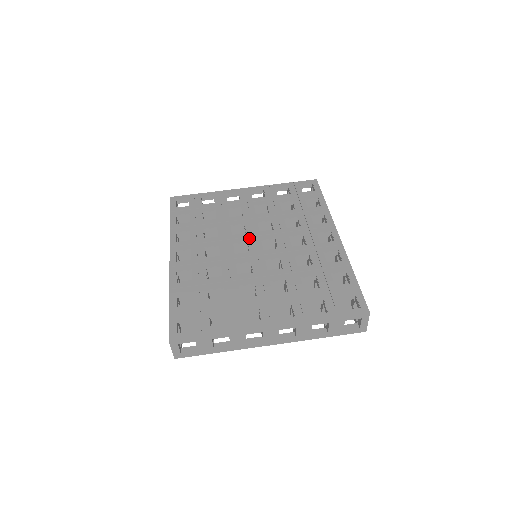
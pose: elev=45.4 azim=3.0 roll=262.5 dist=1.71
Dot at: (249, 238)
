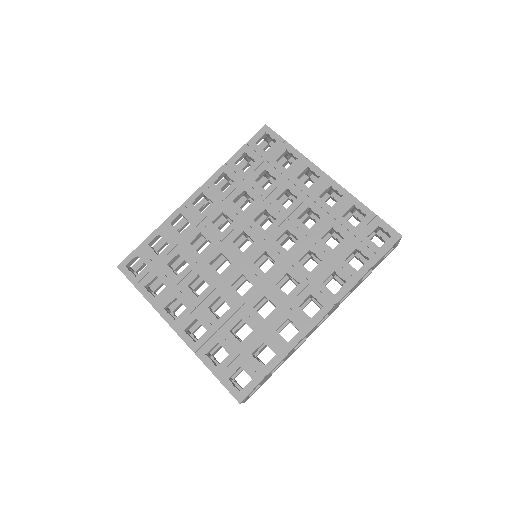
Dot at: (260, 239)
